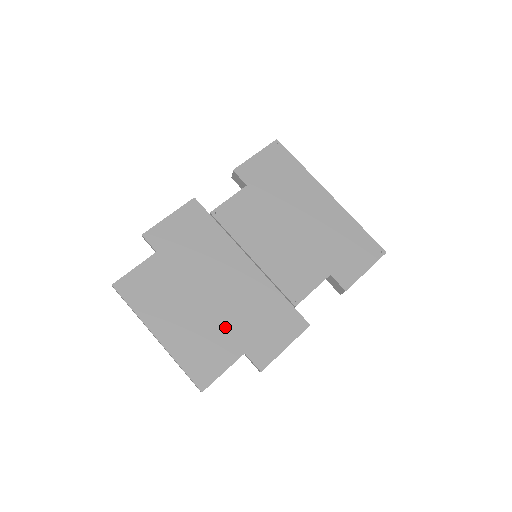
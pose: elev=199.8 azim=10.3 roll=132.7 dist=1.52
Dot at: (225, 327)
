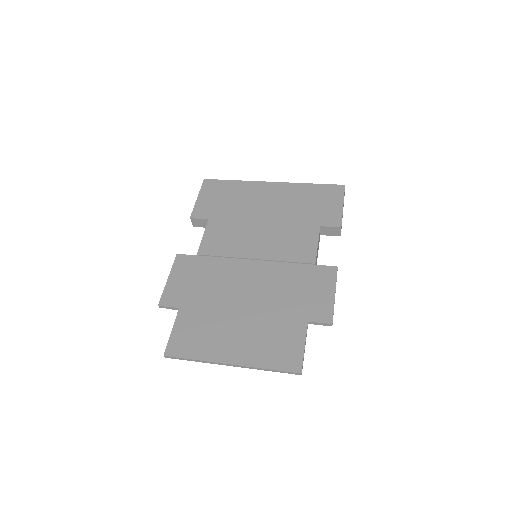
Dot at: (277, 316)
